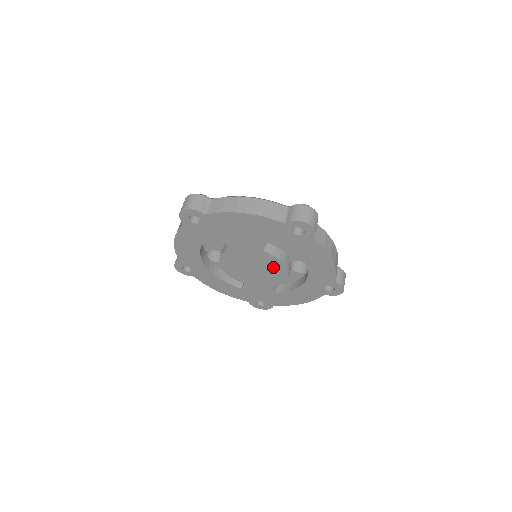
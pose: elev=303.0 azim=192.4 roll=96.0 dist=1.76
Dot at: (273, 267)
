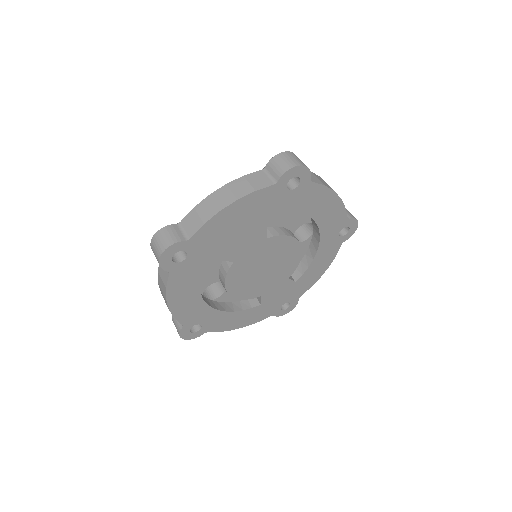
Dot at: (283, 251)
